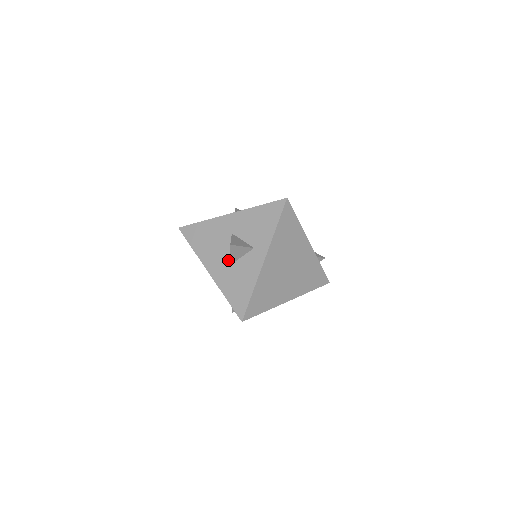
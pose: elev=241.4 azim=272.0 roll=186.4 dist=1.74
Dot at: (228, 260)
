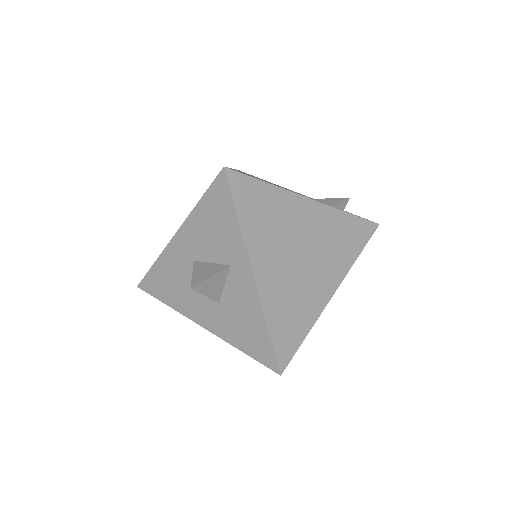
Dot at: occluded
